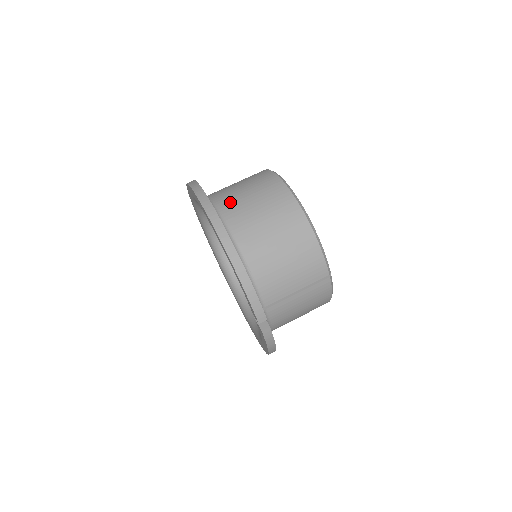
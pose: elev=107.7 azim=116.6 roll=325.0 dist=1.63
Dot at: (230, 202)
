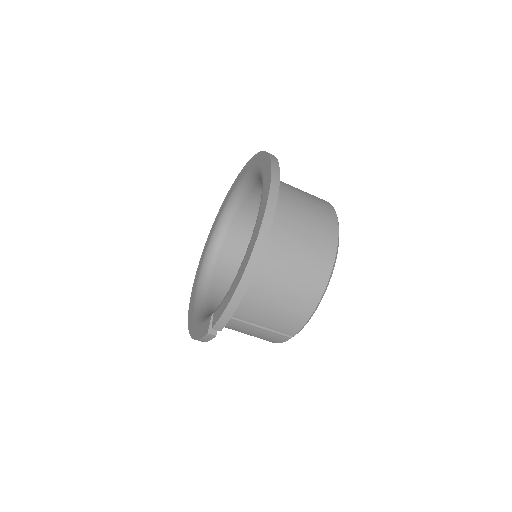
Dot at: (287, 216)
